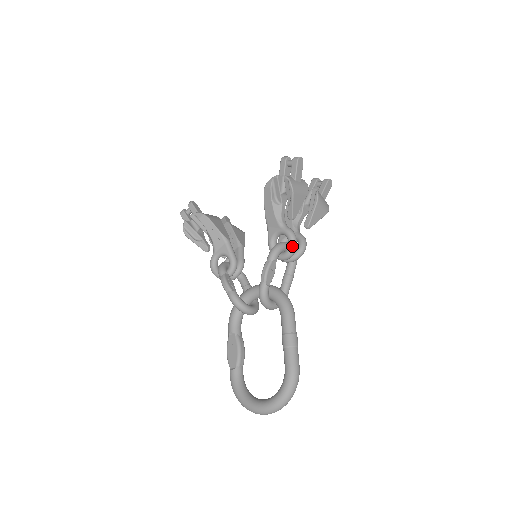
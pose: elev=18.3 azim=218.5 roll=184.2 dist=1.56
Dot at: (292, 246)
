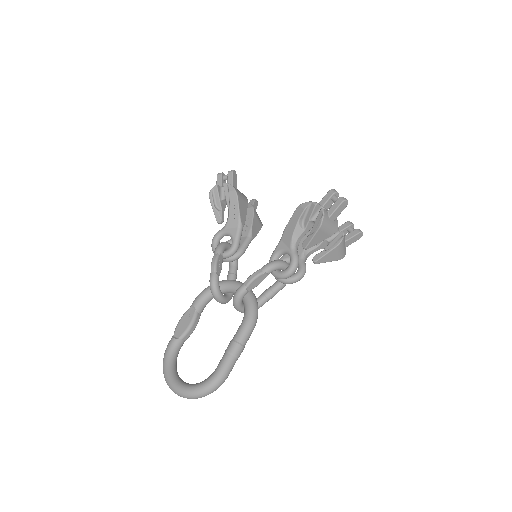
Dot at: (289, 271)
